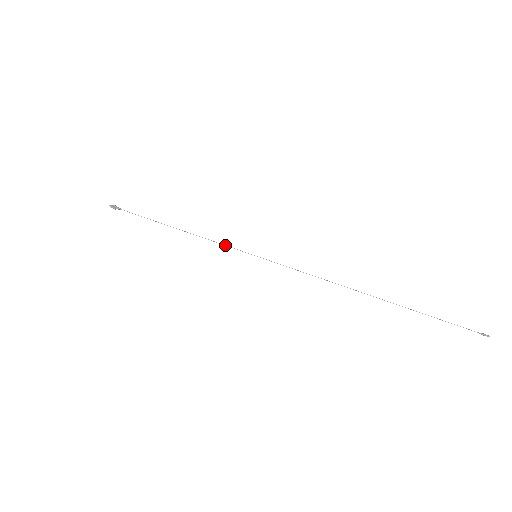
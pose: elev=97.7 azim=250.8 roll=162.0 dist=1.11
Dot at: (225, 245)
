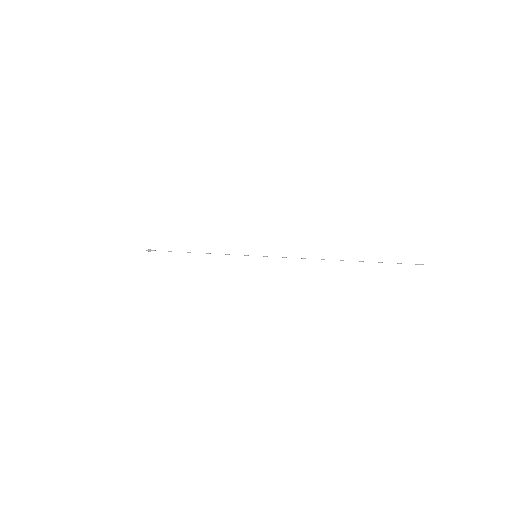
Dot at: occluded
